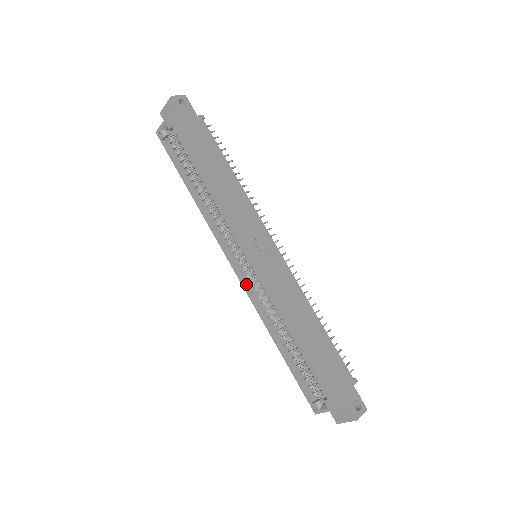
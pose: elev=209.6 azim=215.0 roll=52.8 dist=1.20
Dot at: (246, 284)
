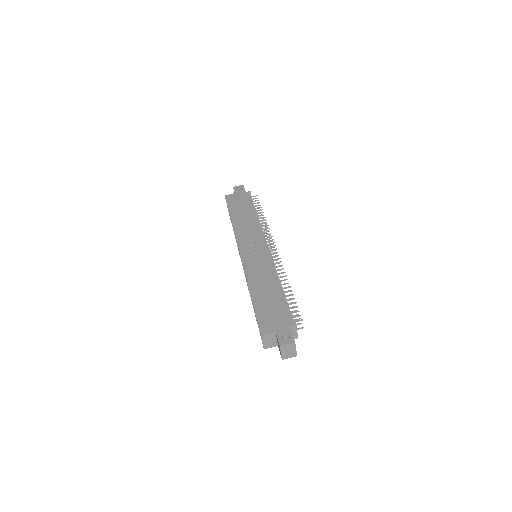
Dot at: occluded
